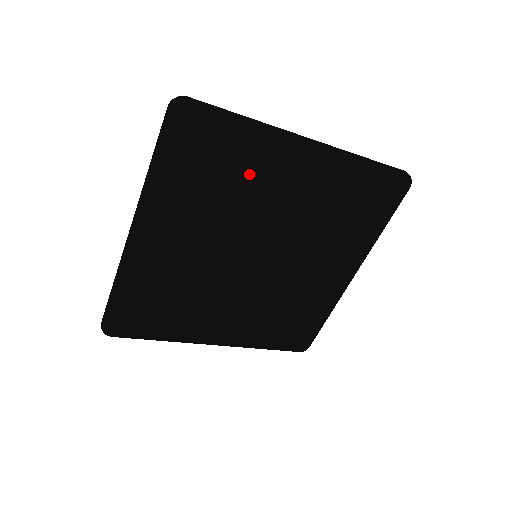
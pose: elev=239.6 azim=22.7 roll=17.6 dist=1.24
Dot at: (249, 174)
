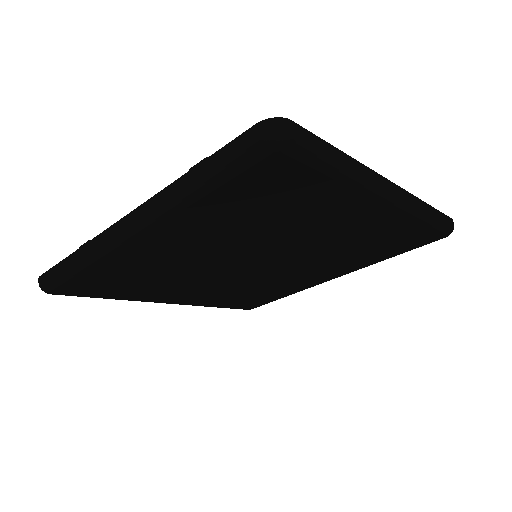
Dot at: (307, 210)
